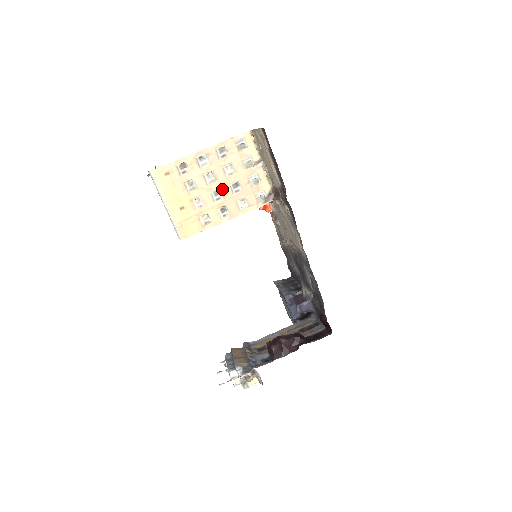
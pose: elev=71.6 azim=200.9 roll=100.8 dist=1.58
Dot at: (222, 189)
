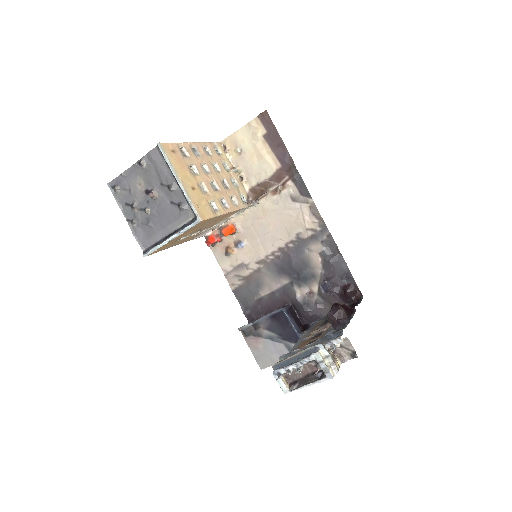
Dot at: (217, 182)
